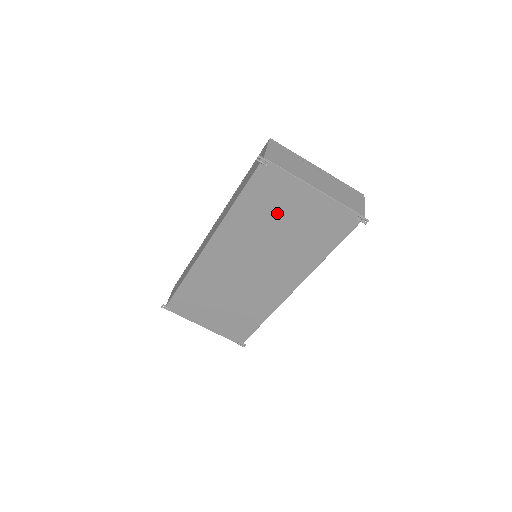
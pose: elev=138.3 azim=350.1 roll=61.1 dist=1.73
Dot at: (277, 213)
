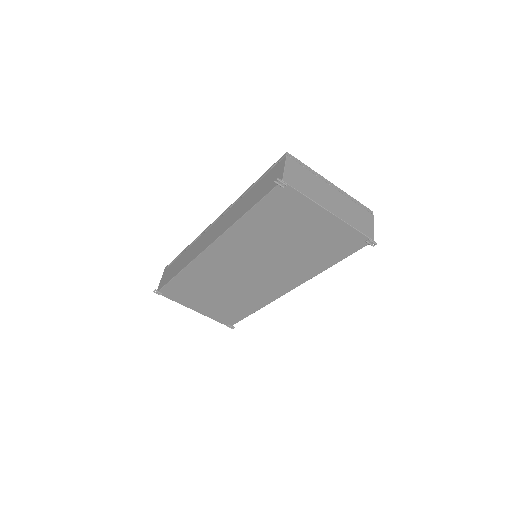
Dot at: (287, 228)
